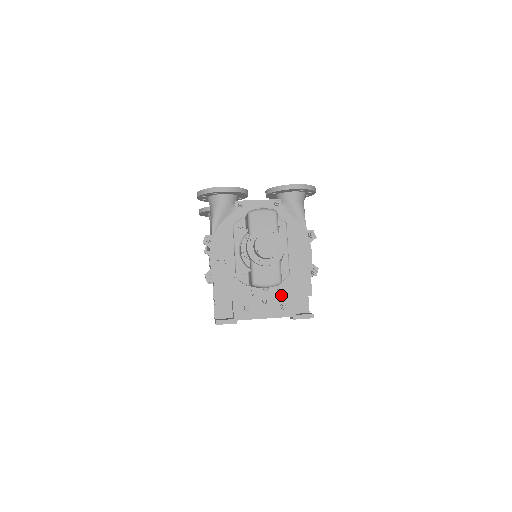
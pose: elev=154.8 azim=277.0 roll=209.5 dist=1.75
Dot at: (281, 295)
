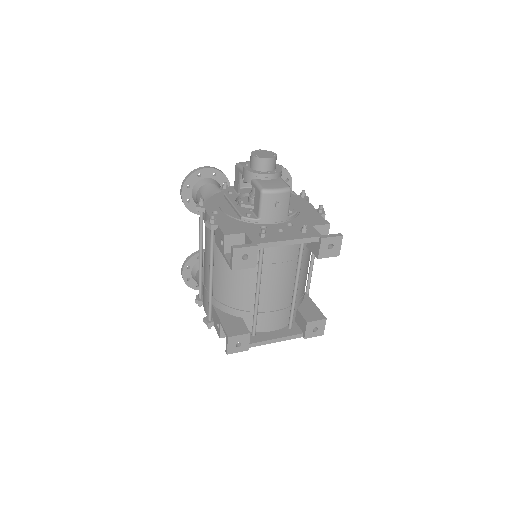
Dot at: (297, 226)
